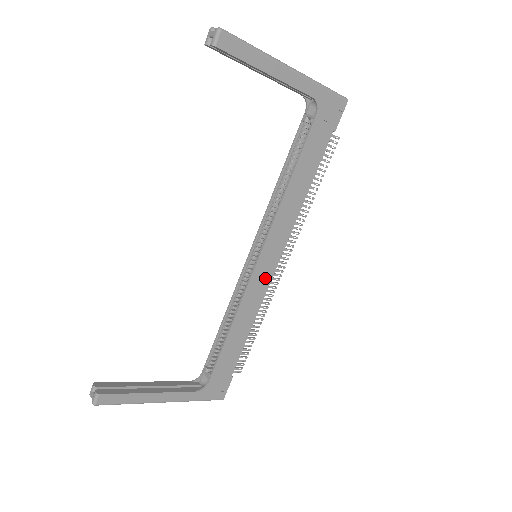
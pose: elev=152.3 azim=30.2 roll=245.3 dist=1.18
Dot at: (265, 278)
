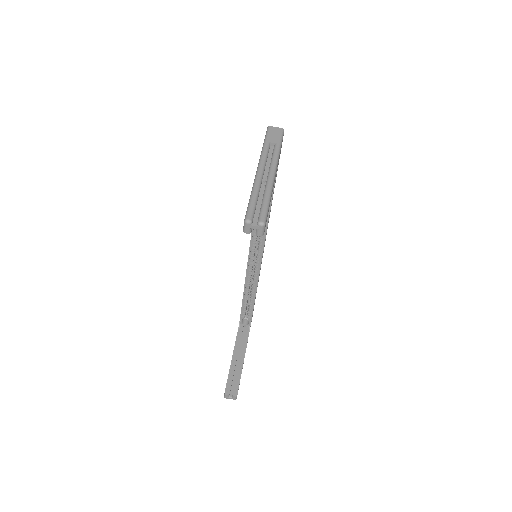
Dot at: occluded
